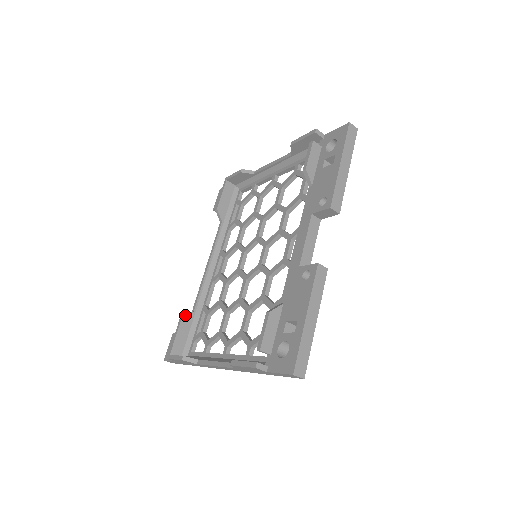
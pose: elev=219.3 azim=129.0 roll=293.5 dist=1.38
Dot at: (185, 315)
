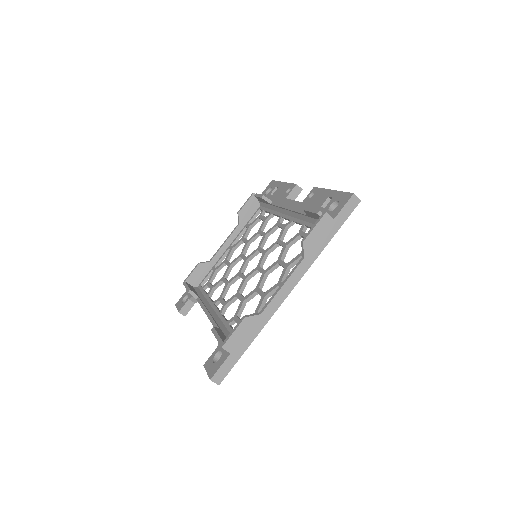
Dot at: occluded
